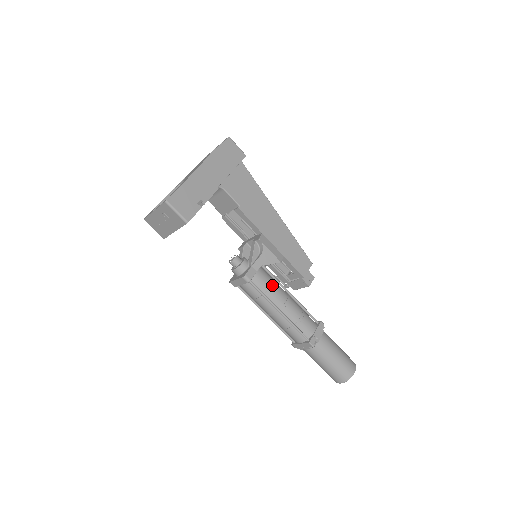
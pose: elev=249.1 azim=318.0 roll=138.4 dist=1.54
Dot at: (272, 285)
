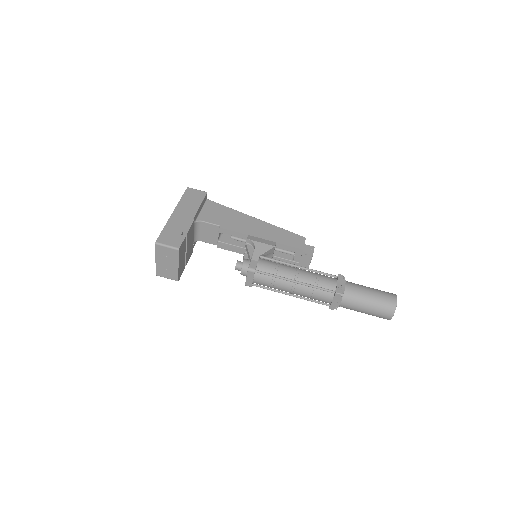
Dot at: (277, 266)
